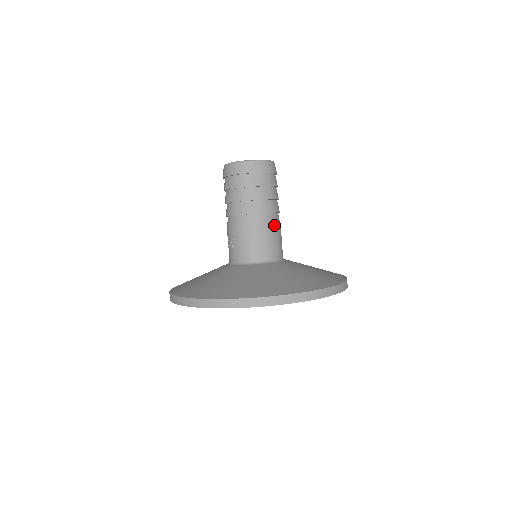
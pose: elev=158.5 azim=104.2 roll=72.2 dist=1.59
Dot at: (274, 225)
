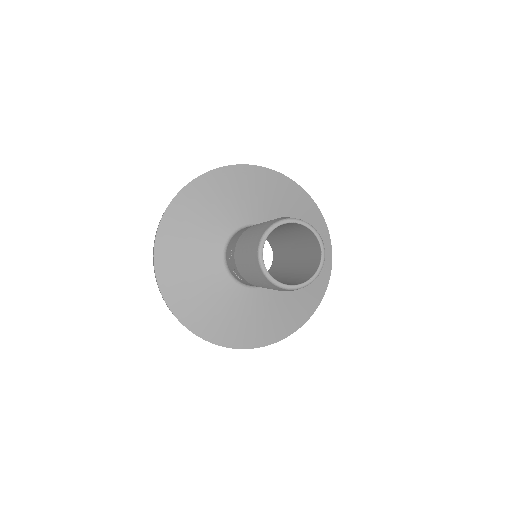
Dot at: occluded
